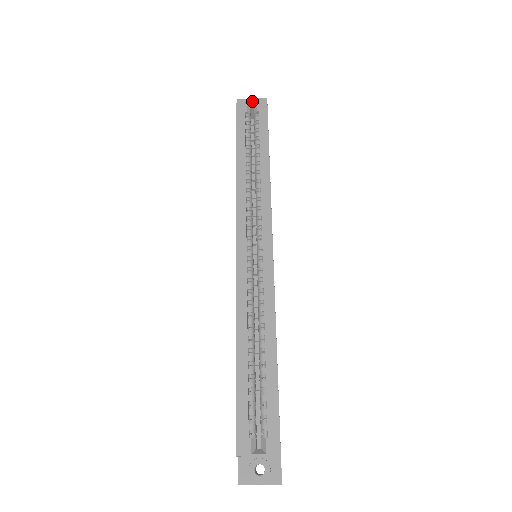
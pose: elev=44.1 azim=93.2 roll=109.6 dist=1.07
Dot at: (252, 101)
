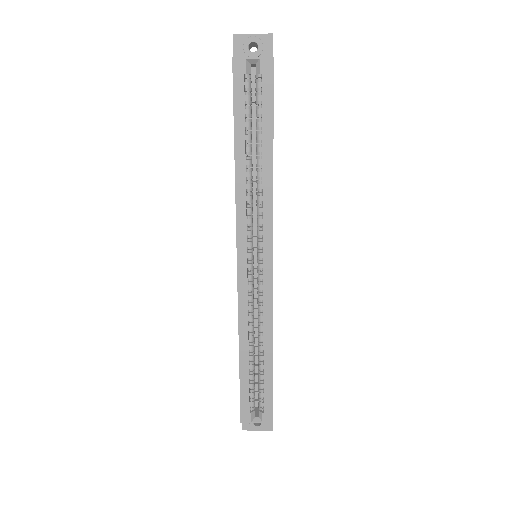
Dot at: (253, 41)
